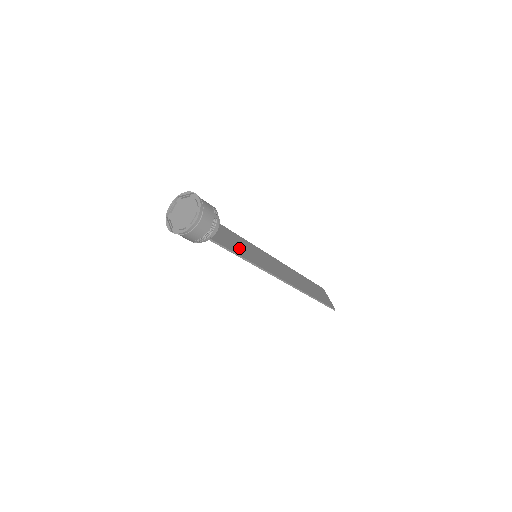
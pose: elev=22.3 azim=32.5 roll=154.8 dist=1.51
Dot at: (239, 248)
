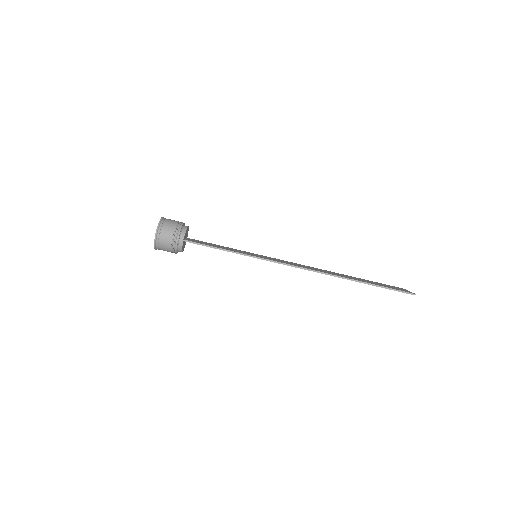
Dot at: occluded
